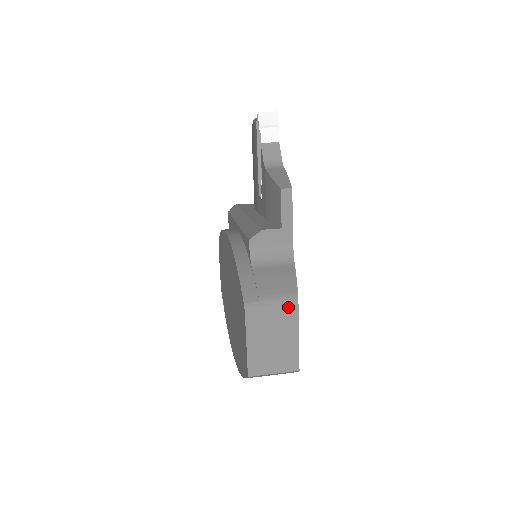
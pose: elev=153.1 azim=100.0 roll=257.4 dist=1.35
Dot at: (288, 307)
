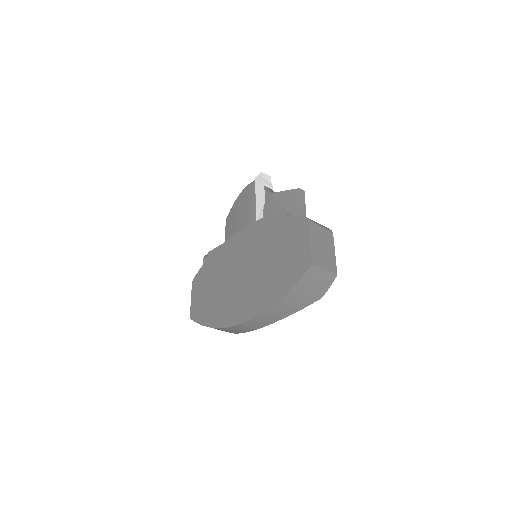
Dot at: (328, 230)
